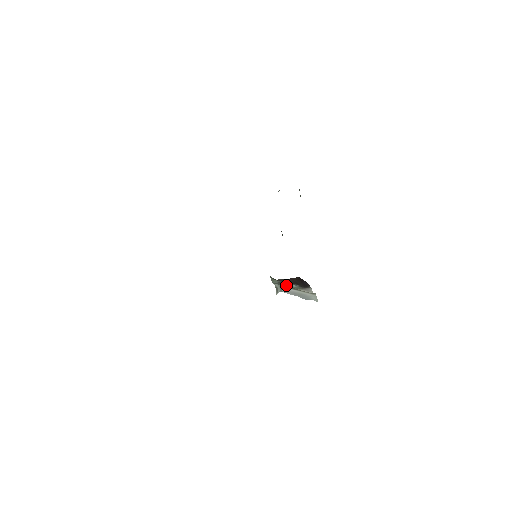
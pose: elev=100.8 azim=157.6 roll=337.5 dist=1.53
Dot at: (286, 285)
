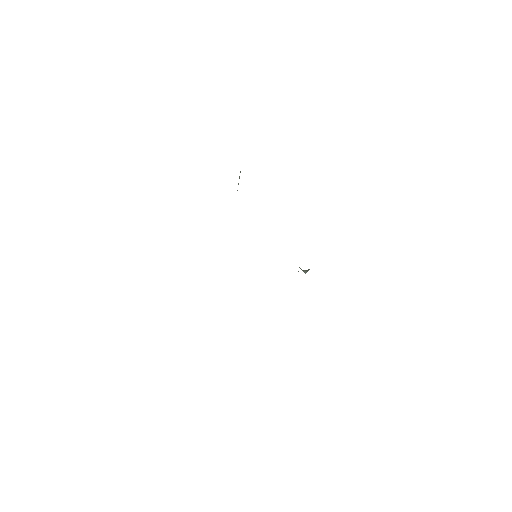
Dot at: occluded
